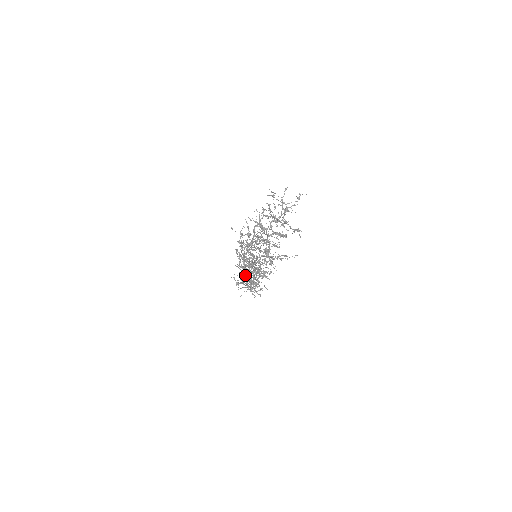
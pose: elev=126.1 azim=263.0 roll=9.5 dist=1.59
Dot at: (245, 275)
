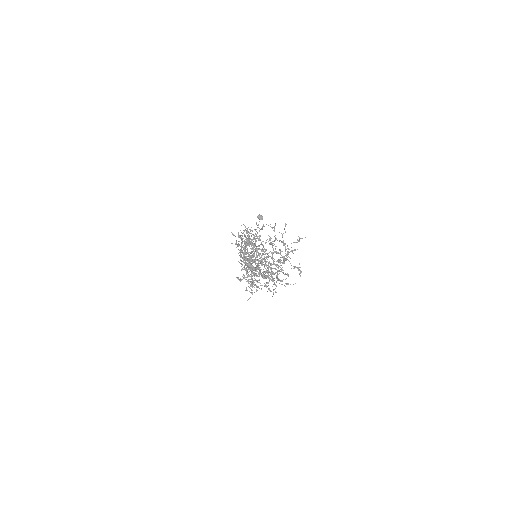
Dot at: (247, 271)
